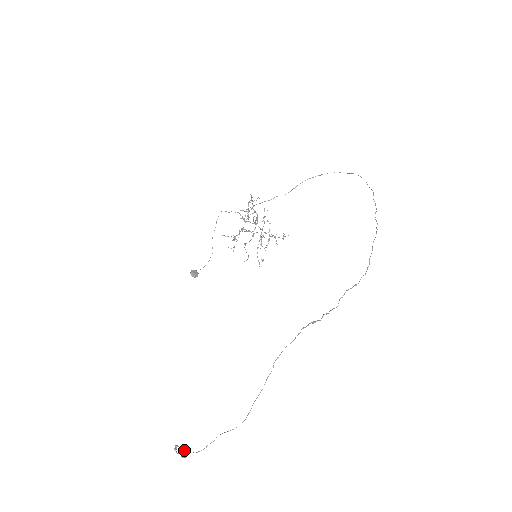
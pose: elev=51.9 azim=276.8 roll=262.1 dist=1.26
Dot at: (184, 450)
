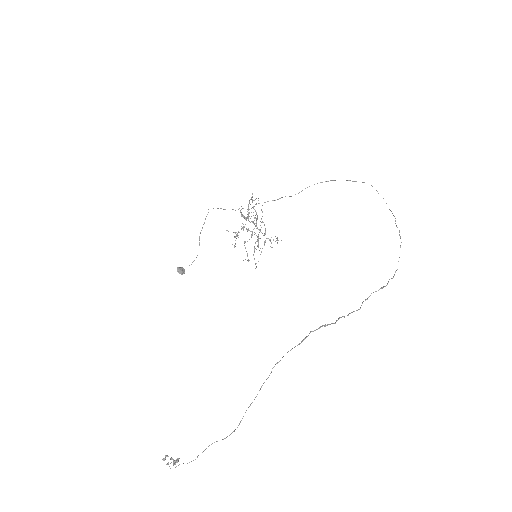
Dot at: (175, 460)
